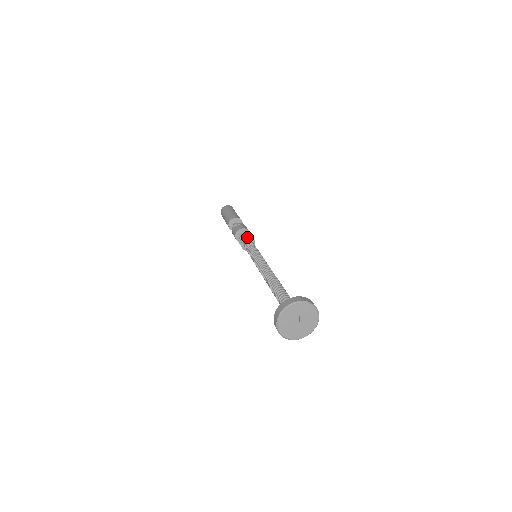
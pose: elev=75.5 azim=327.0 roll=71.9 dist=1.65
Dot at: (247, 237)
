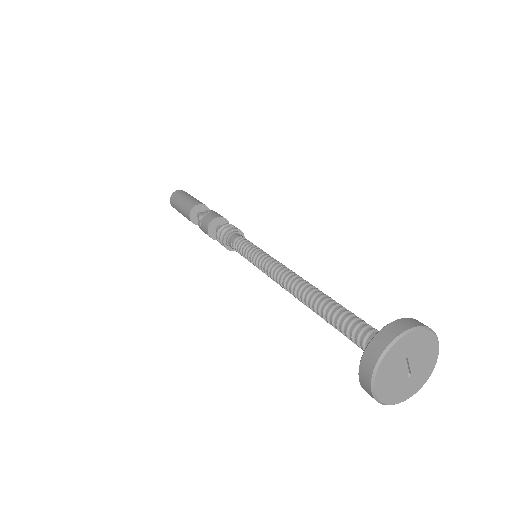
Dot at: (228, 230)
